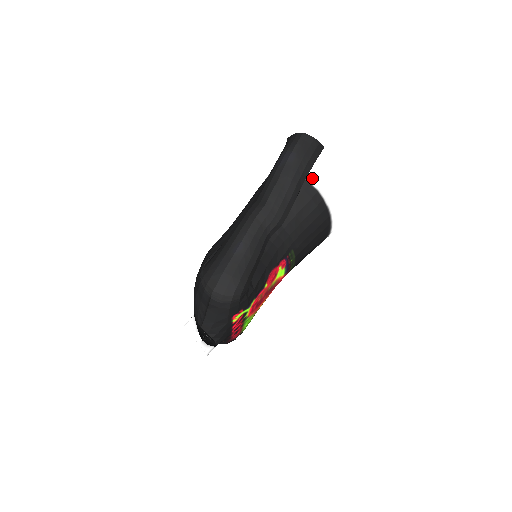
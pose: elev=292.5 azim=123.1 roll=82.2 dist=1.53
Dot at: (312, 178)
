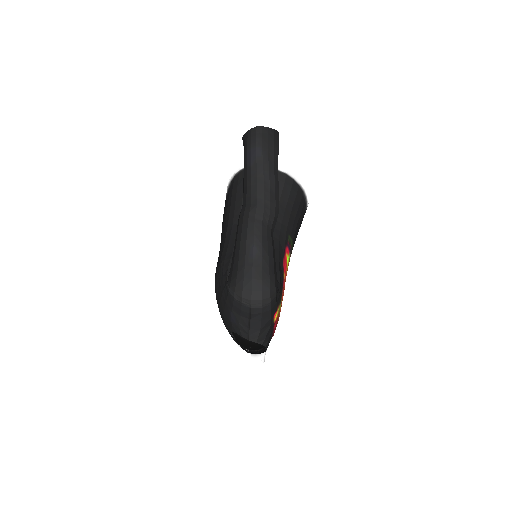
Dot at: occluded
